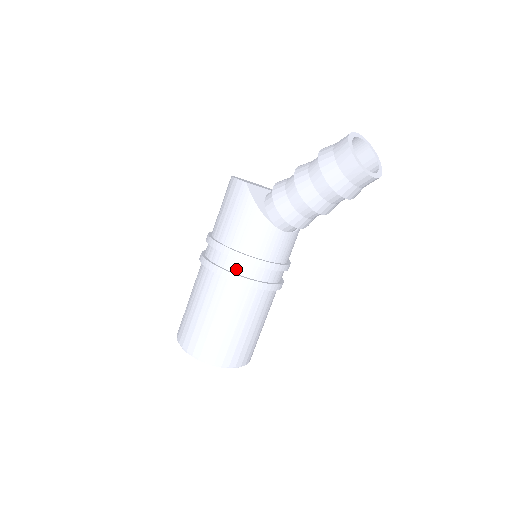
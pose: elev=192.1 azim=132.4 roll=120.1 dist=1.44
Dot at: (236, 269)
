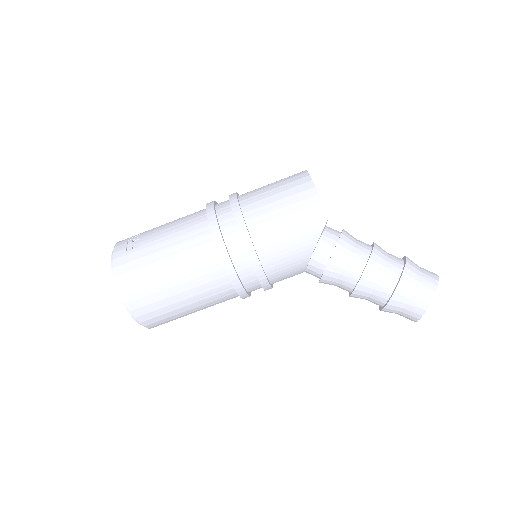
Dot at: (243, 274)
